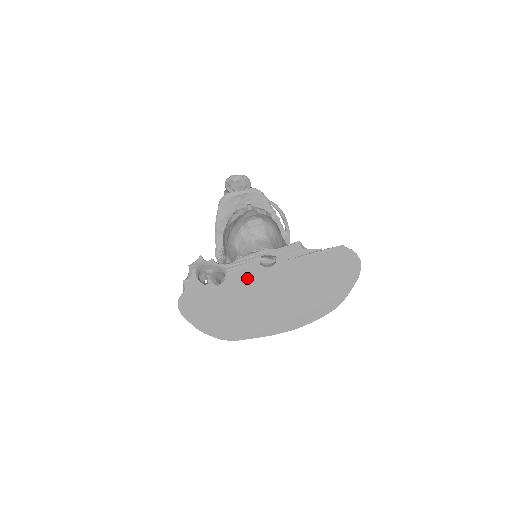
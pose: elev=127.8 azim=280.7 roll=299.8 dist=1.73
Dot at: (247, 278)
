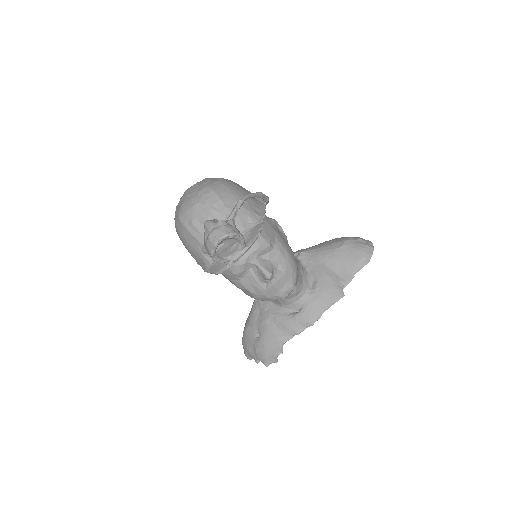
Dot at: occluded
